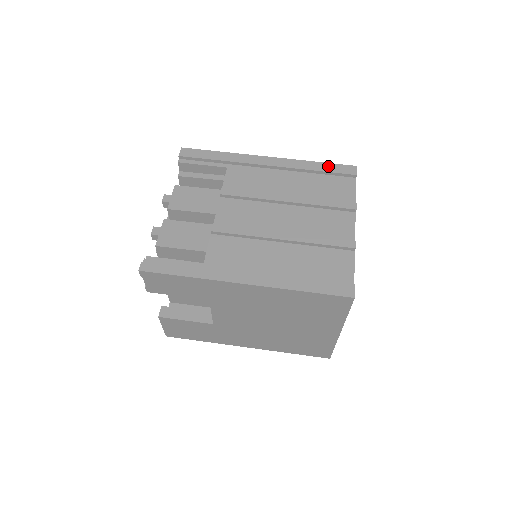
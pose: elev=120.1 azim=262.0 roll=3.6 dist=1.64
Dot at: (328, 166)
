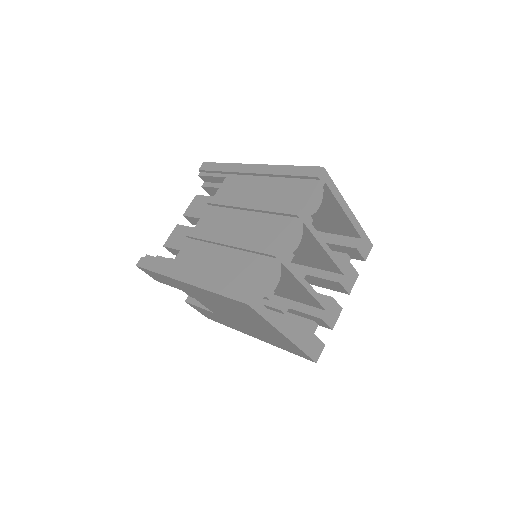
Dot at: (298, 169)
